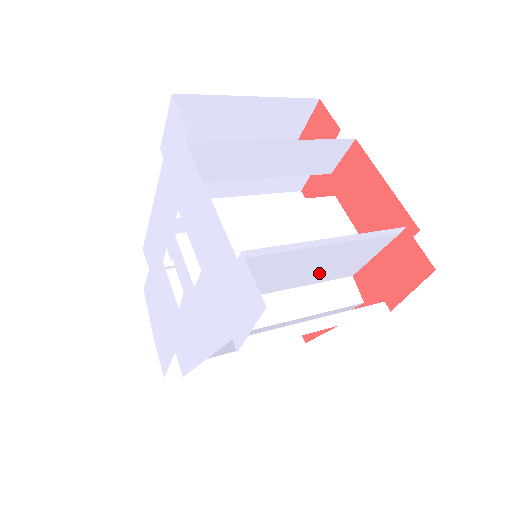
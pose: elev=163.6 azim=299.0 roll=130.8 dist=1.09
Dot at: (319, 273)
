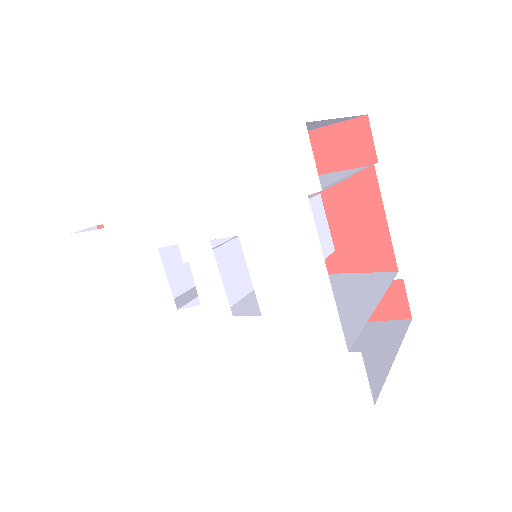
Dot at: occluded
